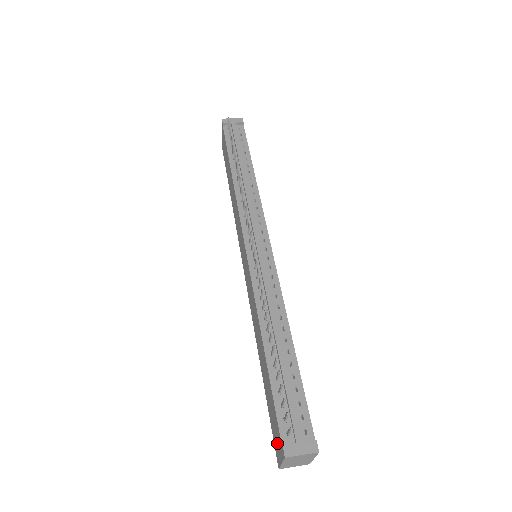
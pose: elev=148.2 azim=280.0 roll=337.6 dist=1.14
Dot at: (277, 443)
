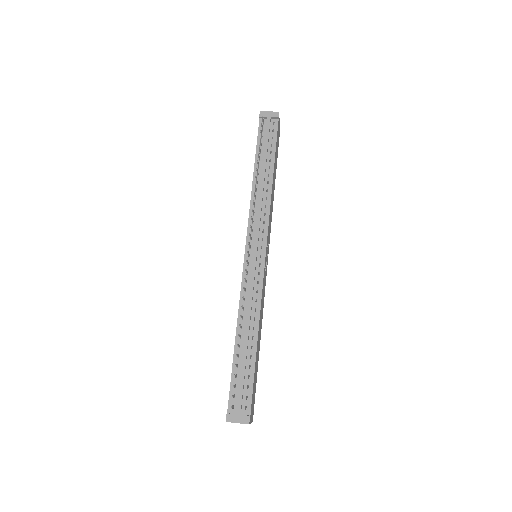
Dot at: occluded
